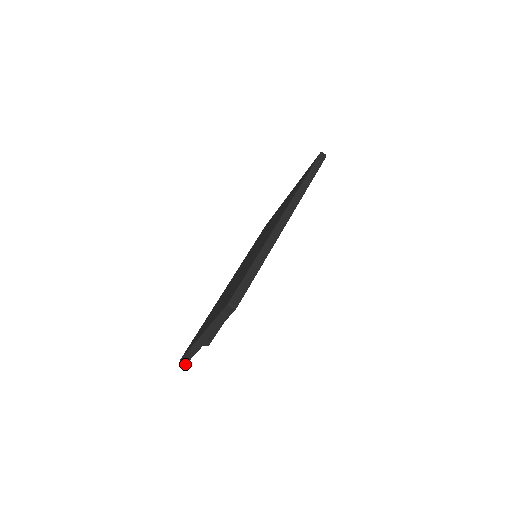
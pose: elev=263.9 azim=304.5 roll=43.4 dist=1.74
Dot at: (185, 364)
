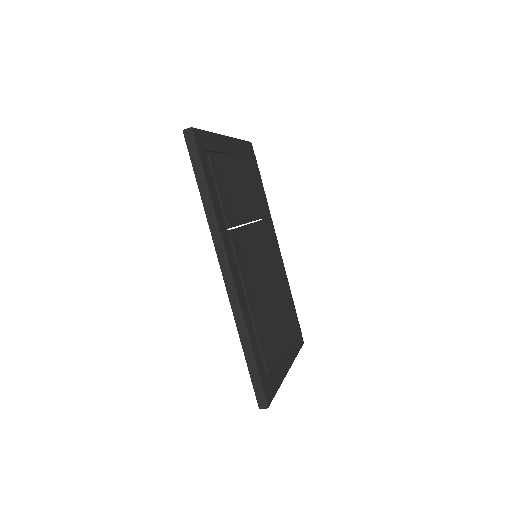
Dot at: occluded
